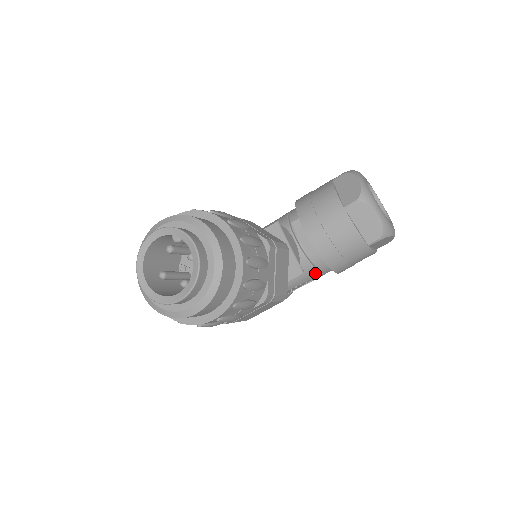
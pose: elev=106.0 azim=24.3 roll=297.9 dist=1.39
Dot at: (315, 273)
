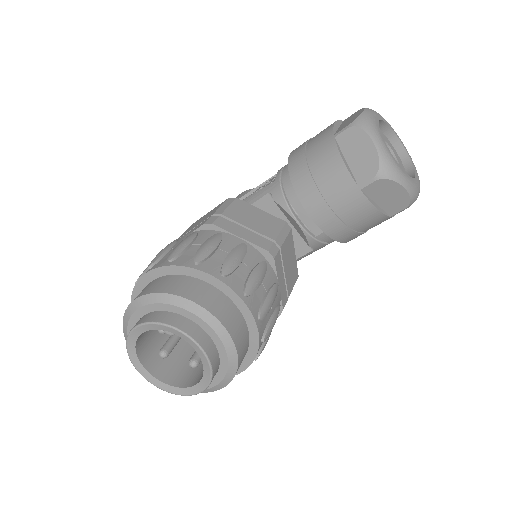
Dot at: occluded
